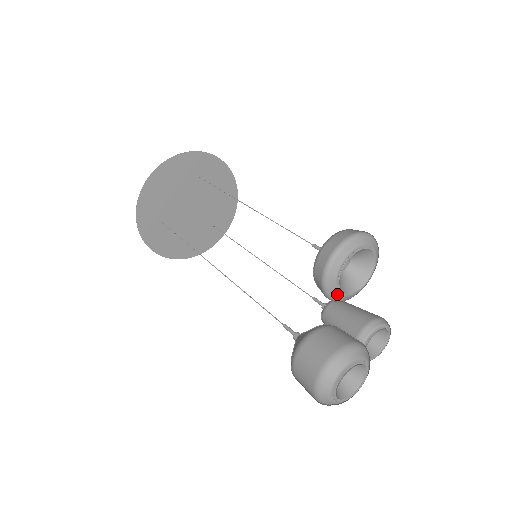
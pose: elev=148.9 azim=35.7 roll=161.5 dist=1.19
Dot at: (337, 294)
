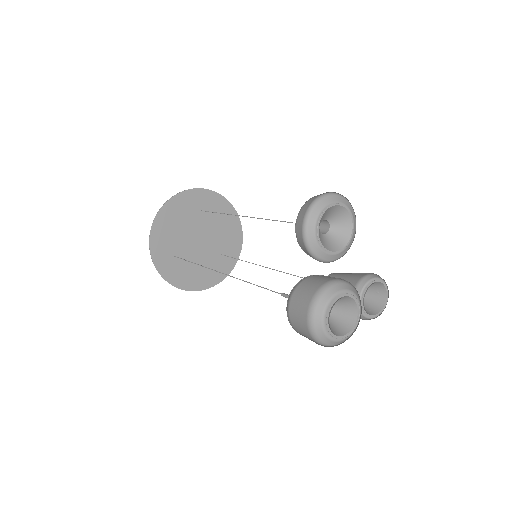
Dot at: (321, 252)
